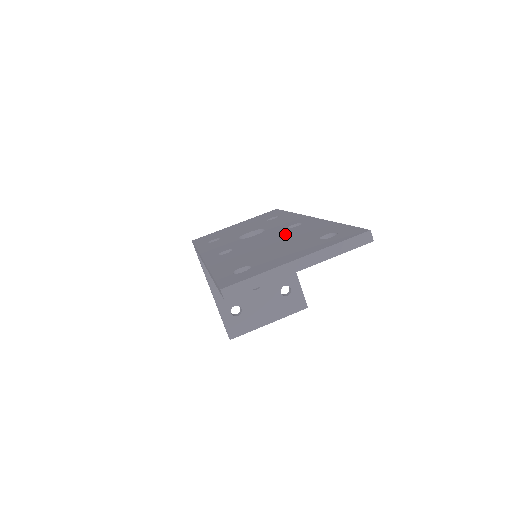
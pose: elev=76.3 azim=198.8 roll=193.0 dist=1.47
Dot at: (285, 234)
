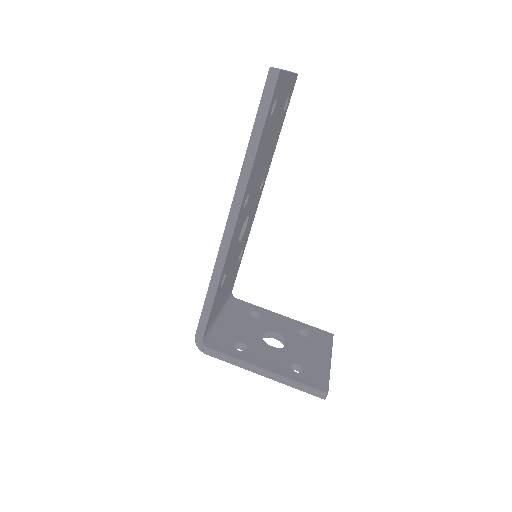
Dot at: occluded
